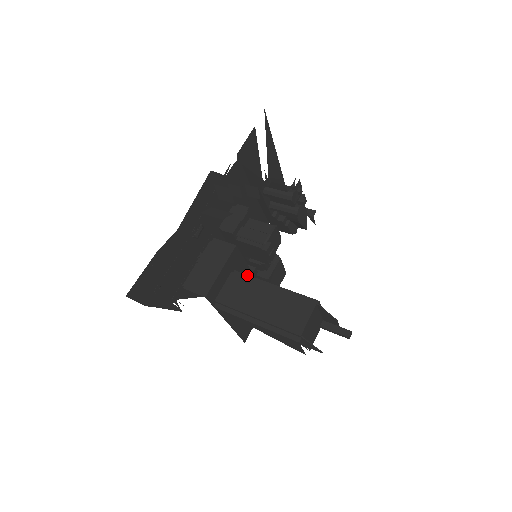
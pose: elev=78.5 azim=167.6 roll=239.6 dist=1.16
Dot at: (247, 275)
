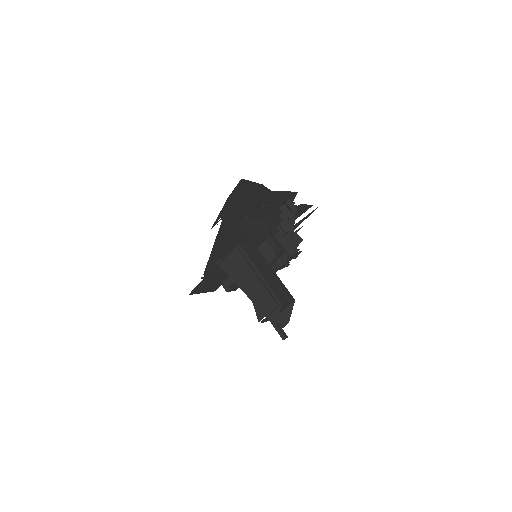
Dot at: occluded
